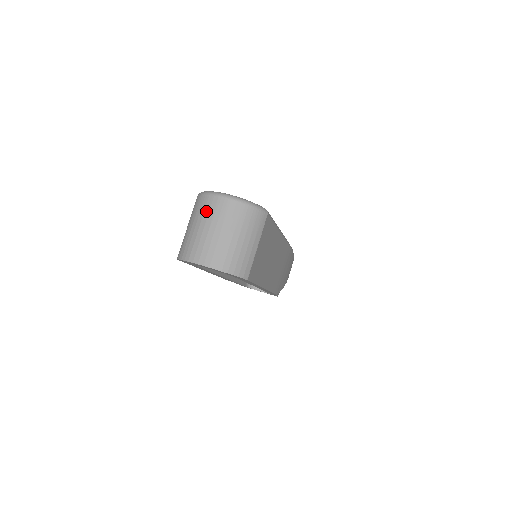
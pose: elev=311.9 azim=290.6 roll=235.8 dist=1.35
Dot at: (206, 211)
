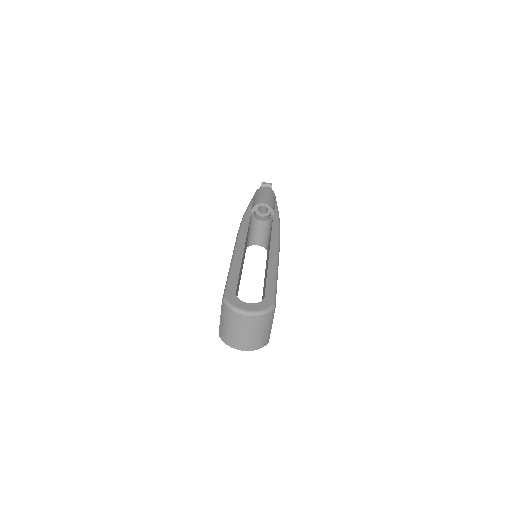
Dot at: (235, 322)
